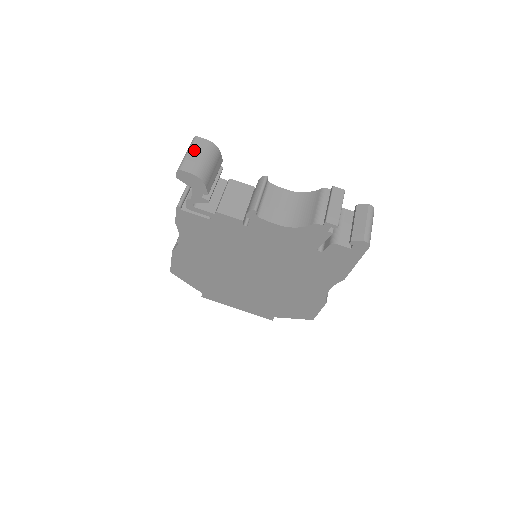
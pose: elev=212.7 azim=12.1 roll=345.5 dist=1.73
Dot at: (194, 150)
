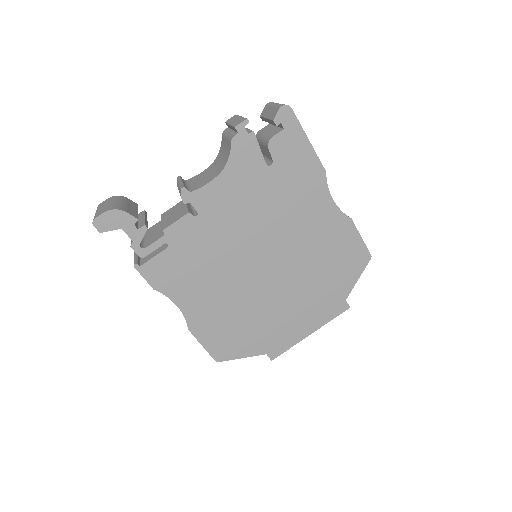
Dot at: (99, 208)
